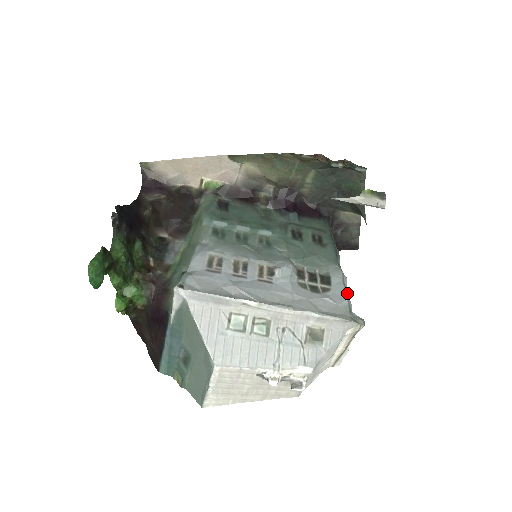
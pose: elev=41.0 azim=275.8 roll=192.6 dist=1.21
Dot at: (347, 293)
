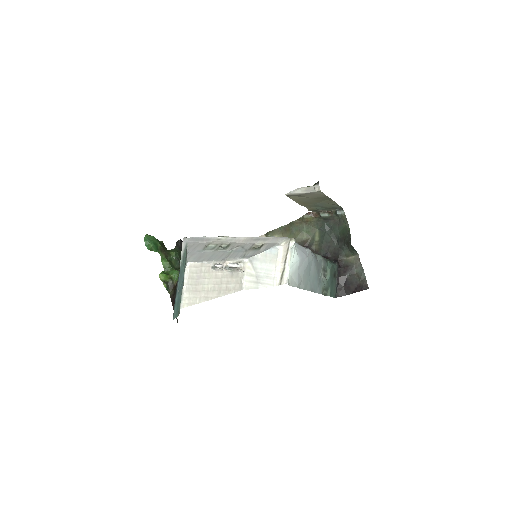
Dot at: (299, 245)
